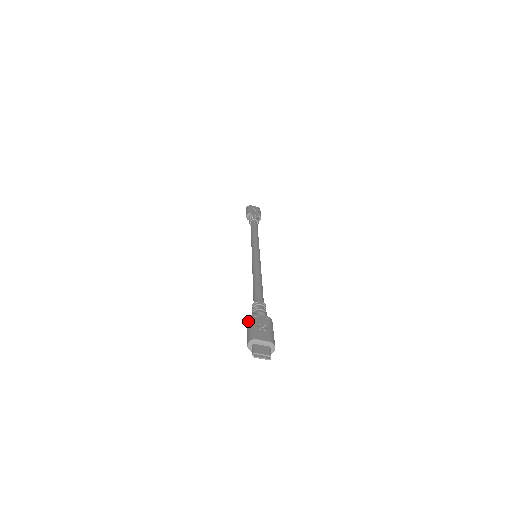
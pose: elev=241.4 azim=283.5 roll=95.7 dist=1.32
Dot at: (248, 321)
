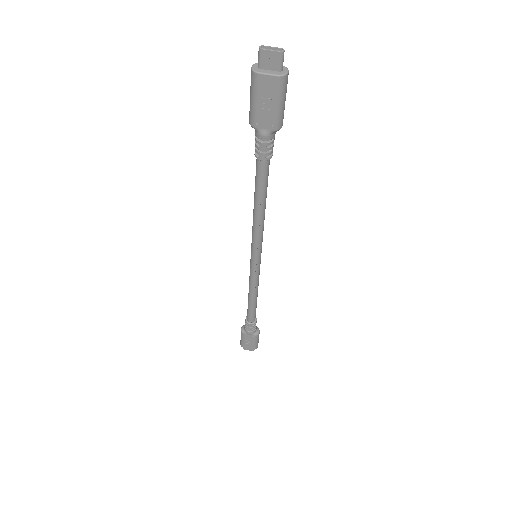
Dot at: (250, 109)
